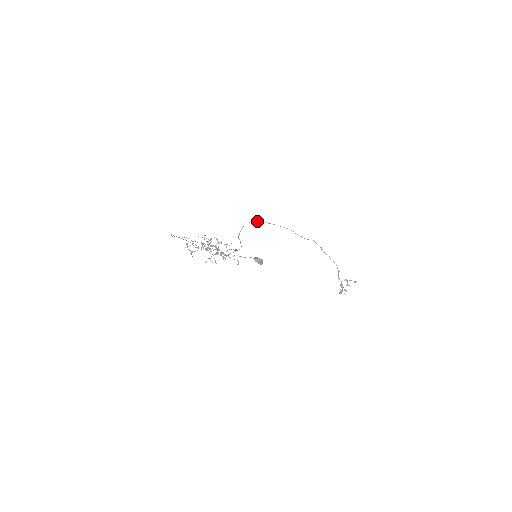
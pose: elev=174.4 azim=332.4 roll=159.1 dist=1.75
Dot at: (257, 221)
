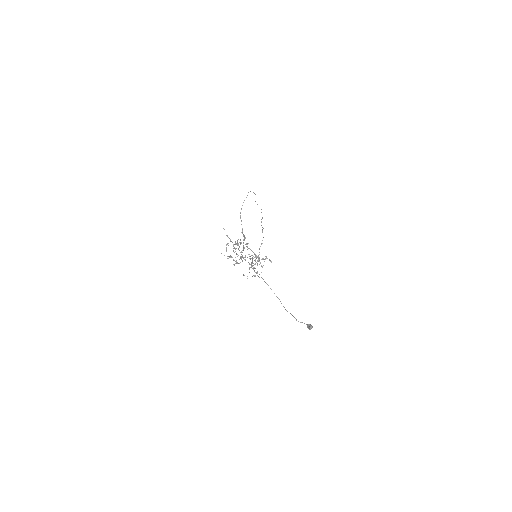
Dot at: (250, 191)
